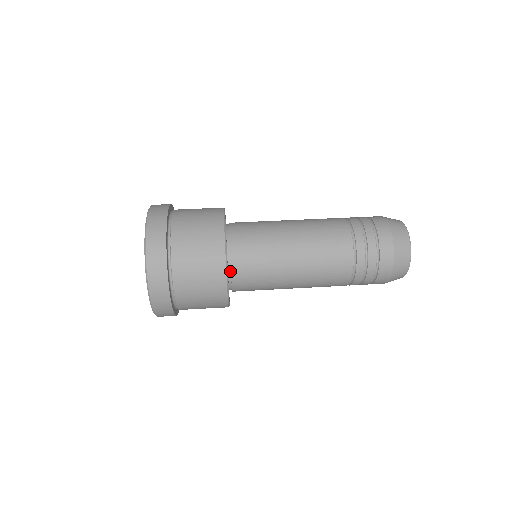
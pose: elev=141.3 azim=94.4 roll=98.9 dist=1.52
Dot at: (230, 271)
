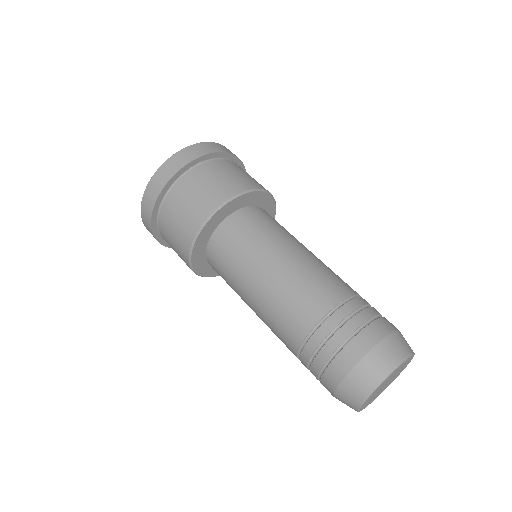
Dot at: occluded
